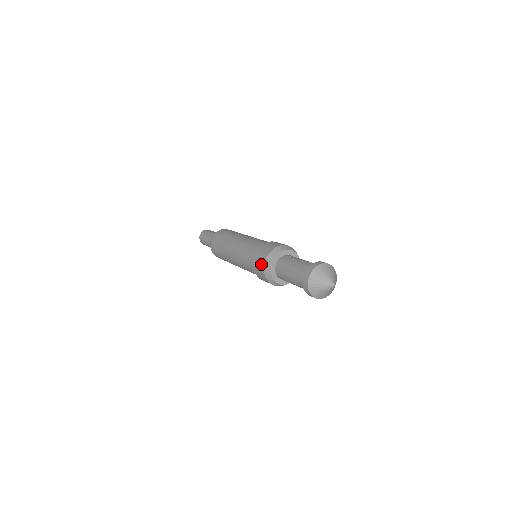
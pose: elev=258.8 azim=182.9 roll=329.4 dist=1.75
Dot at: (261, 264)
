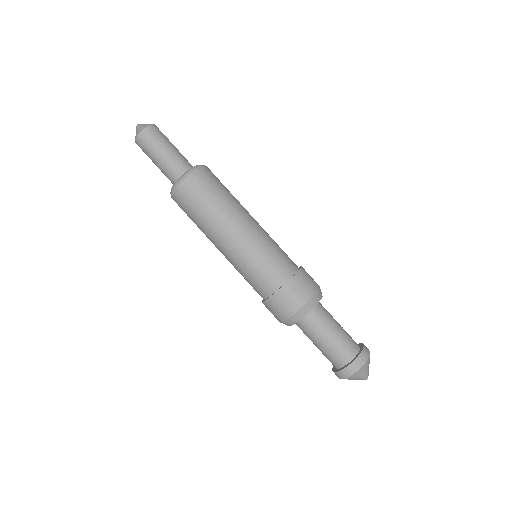
Dot at: (299, 300)
